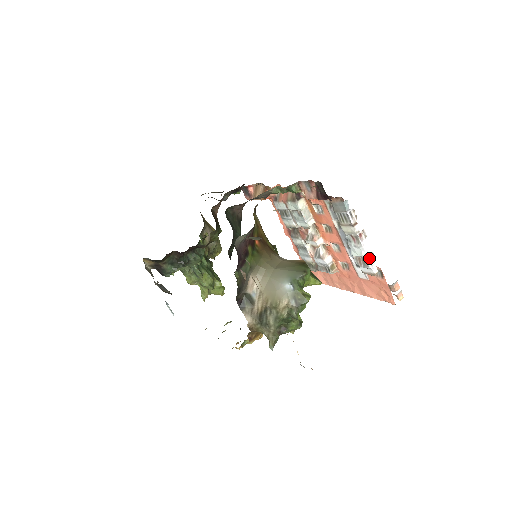
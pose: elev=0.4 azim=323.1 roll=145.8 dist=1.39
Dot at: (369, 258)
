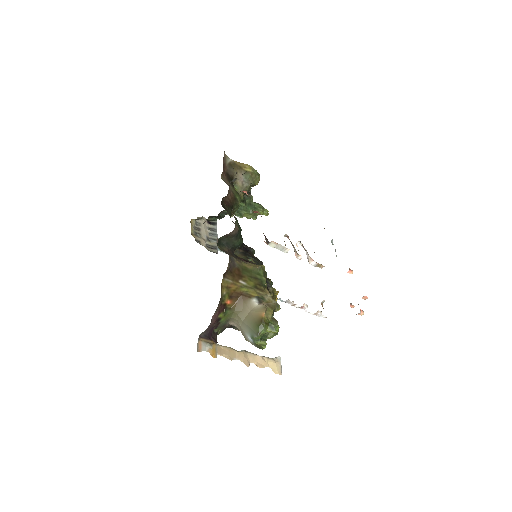
Dot at: (315, 314)
